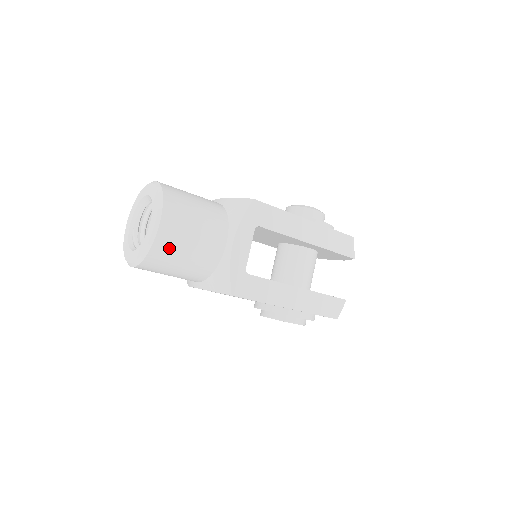
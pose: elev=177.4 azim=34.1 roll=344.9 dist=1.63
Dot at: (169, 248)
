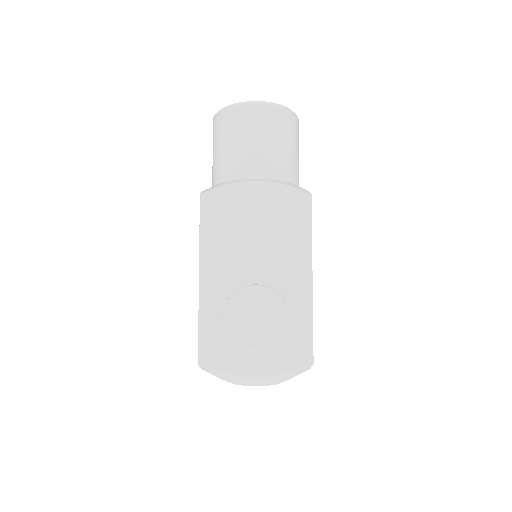
Dot at: (295, 130)
